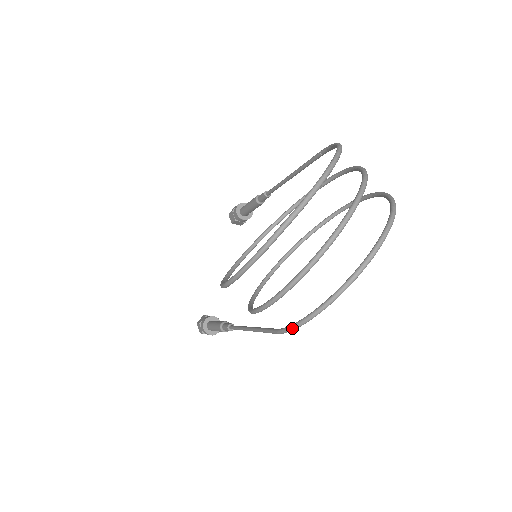
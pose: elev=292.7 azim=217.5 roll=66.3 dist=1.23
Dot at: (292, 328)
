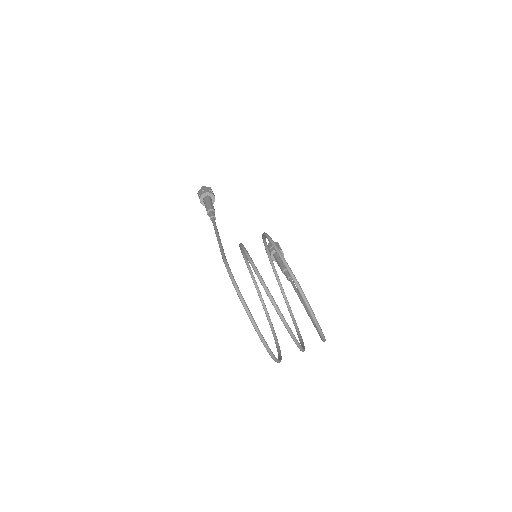
Dot at: occluded
